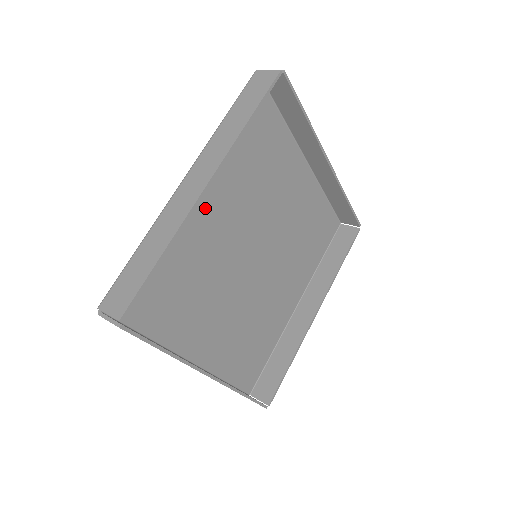
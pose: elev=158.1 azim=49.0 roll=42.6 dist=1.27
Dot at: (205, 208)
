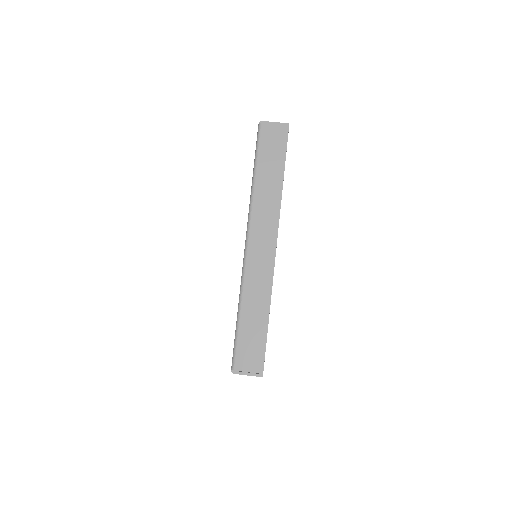
Dot at: occluded
